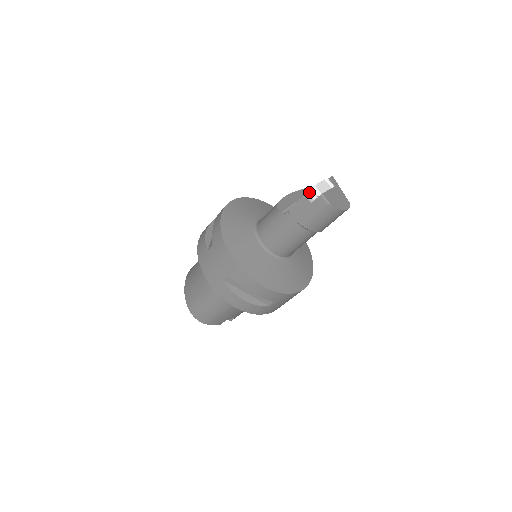
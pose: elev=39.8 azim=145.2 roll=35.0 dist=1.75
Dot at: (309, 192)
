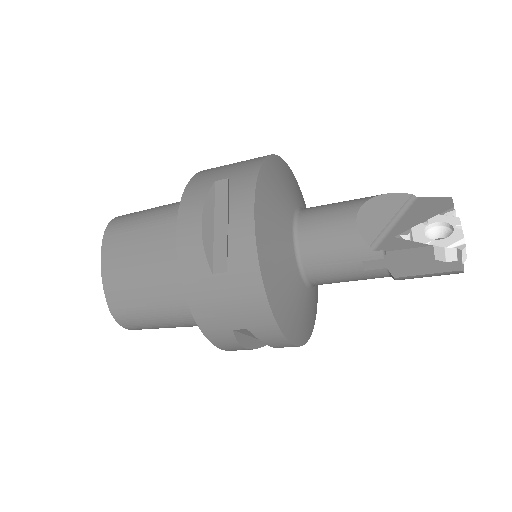
Dot at: (449, 249)
